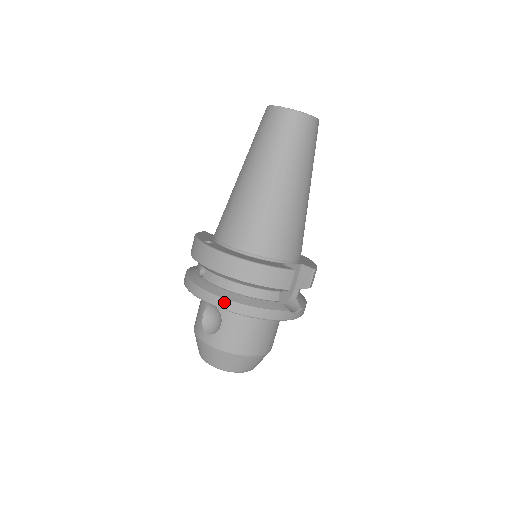
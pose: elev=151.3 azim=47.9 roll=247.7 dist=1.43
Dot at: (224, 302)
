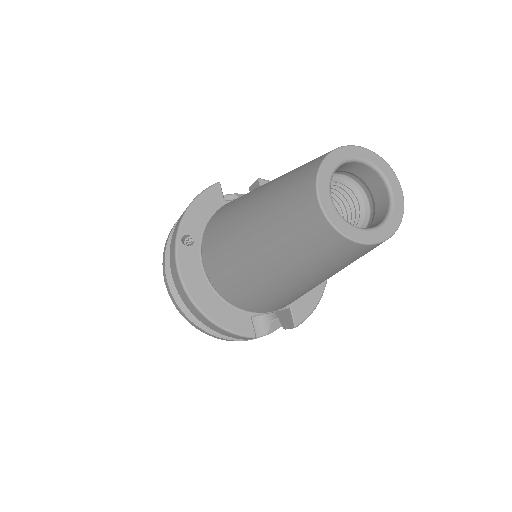
Dot at: (178, 307)
